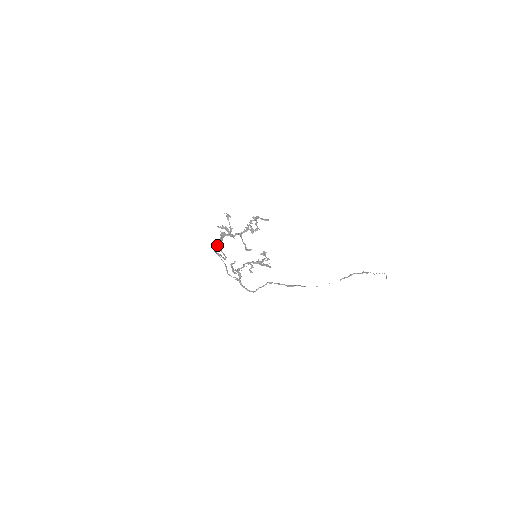
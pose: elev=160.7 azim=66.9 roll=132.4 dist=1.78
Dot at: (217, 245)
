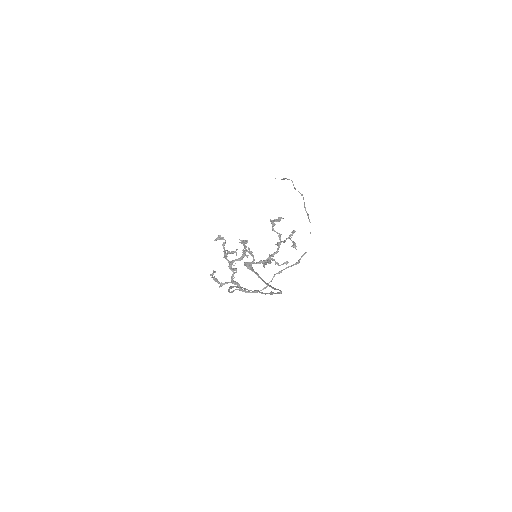
Dot at: (269, 286)
